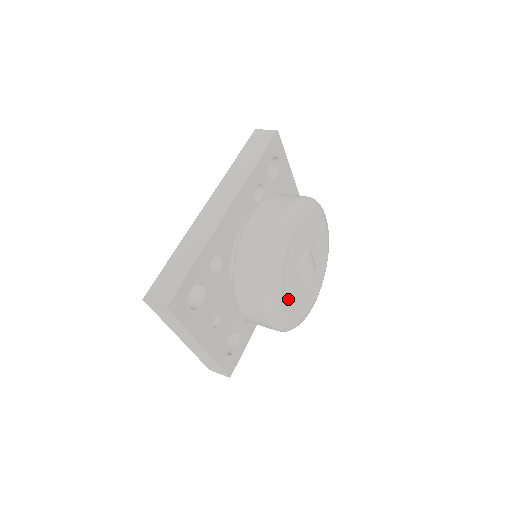
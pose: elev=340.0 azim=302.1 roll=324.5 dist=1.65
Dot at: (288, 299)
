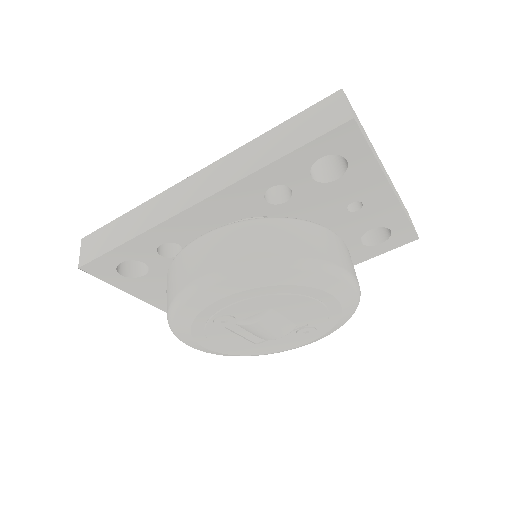
Dot at: (212, 342)
